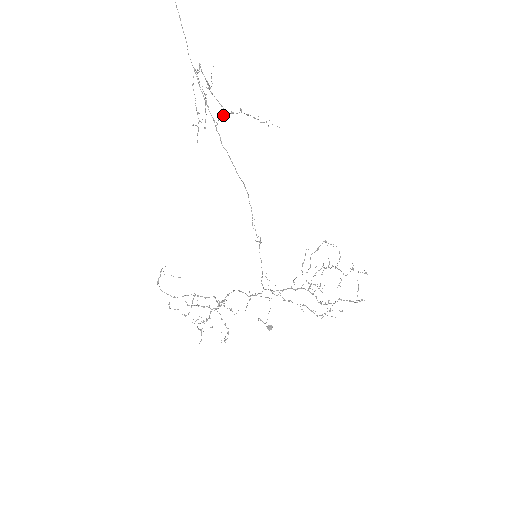
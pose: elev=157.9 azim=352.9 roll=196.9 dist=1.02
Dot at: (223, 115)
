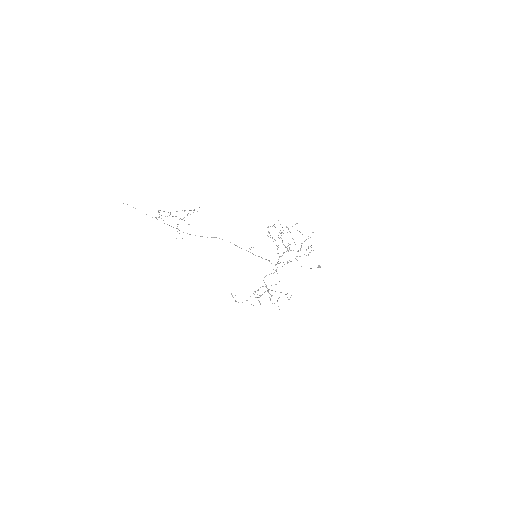
Dot at: (177, 228)
